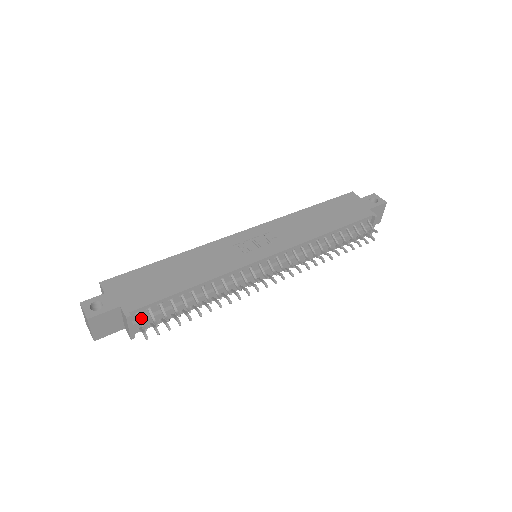
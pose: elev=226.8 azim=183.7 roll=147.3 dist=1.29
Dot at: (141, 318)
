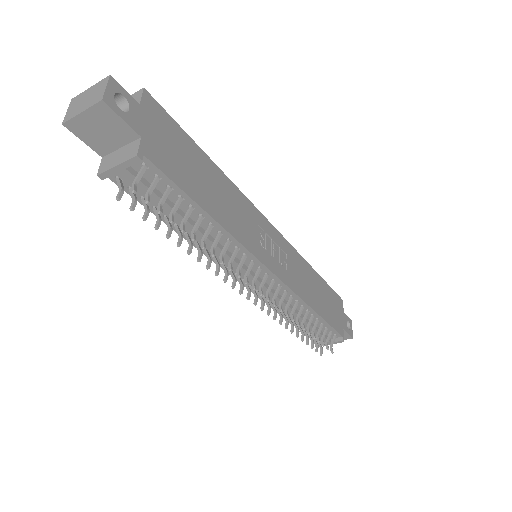
Dot at: occluded
